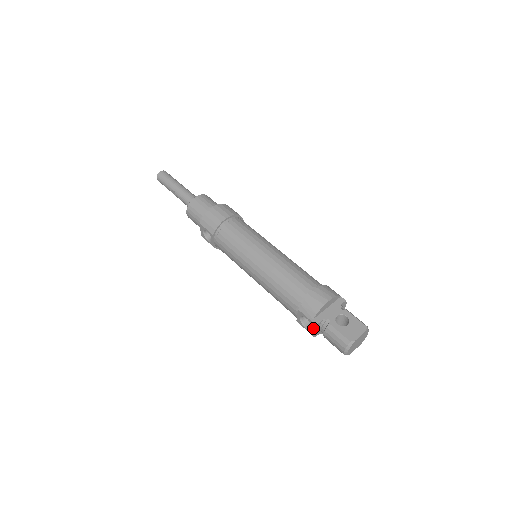
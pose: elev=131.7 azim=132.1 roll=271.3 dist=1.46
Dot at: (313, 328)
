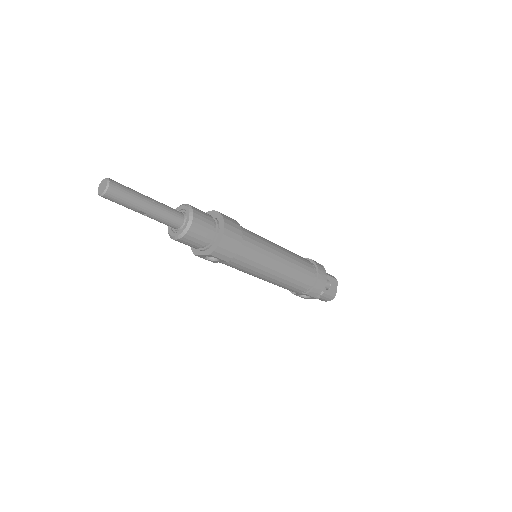
Dot at: (311, 298)
